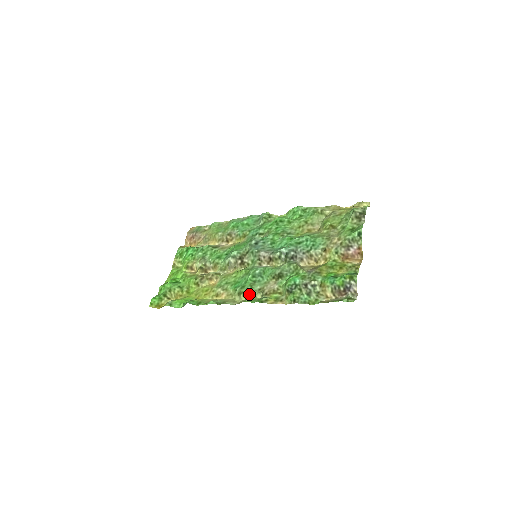
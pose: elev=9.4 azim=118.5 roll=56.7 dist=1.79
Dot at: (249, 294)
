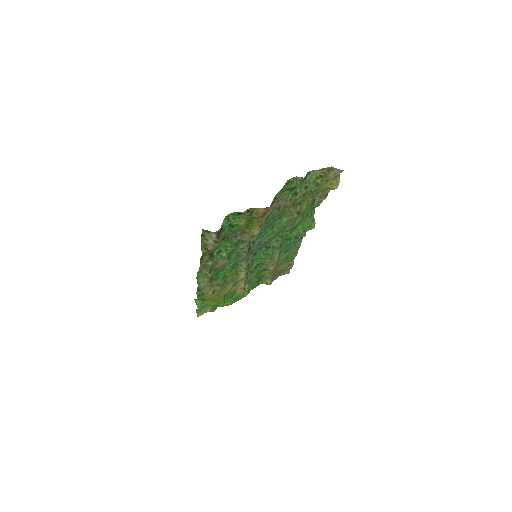
Dot at: occluded
